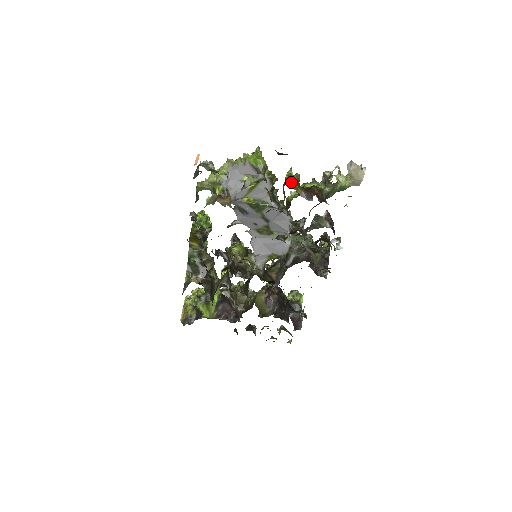
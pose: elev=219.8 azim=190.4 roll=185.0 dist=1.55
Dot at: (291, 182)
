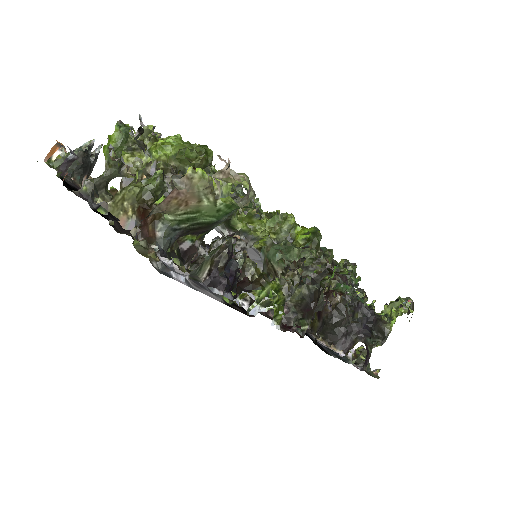
Dot at: (119, 197)
